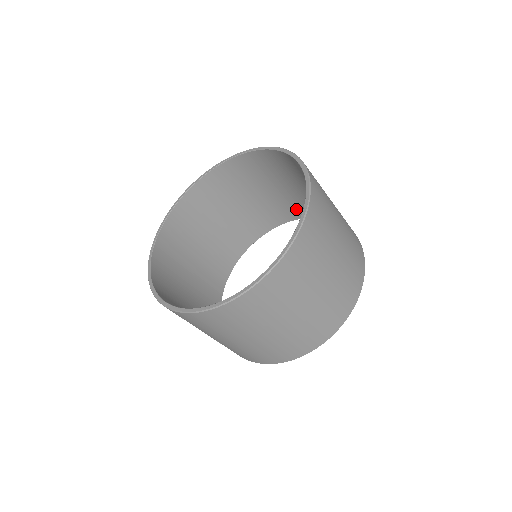
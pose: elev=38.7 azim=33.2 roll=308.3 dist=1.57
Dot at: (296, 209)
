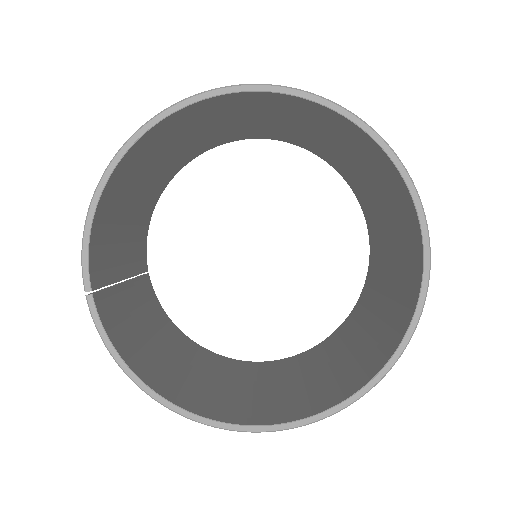
Dot at: (361, 193)
